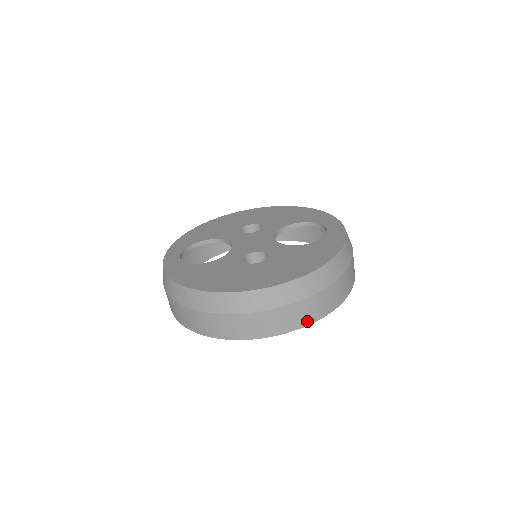
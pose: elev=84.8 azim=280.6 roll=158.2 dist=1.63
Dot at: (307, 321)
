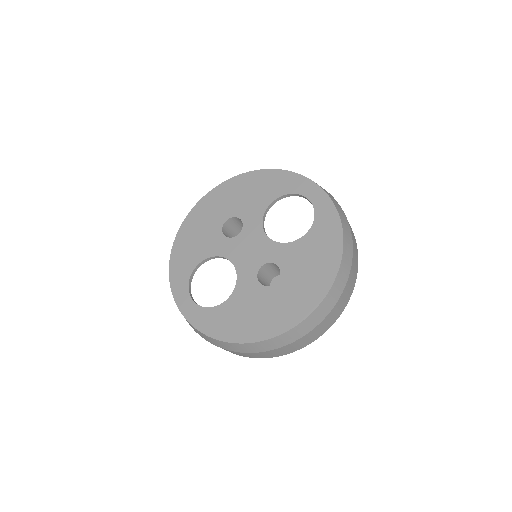
Dot at: (344, 307)
